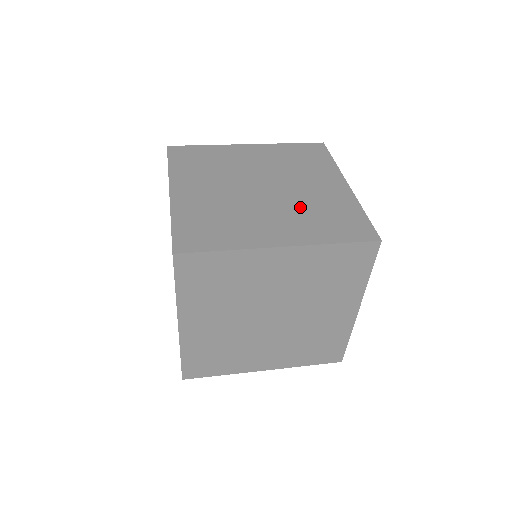
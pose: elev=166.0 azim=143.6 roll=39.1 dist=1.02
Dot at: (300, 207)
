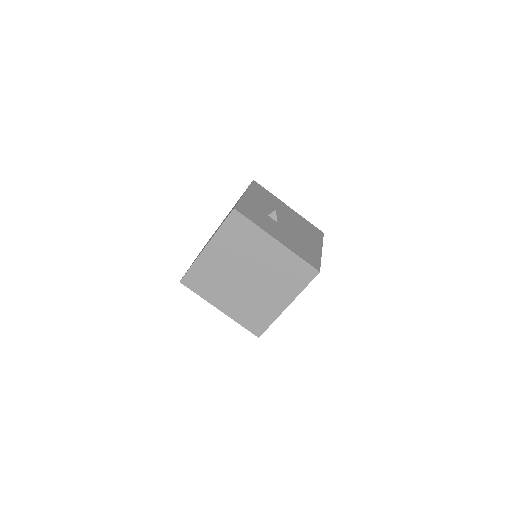
Dot at: (249, 300)
